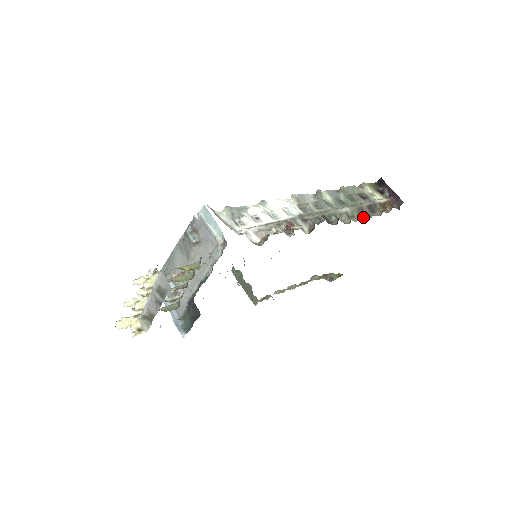
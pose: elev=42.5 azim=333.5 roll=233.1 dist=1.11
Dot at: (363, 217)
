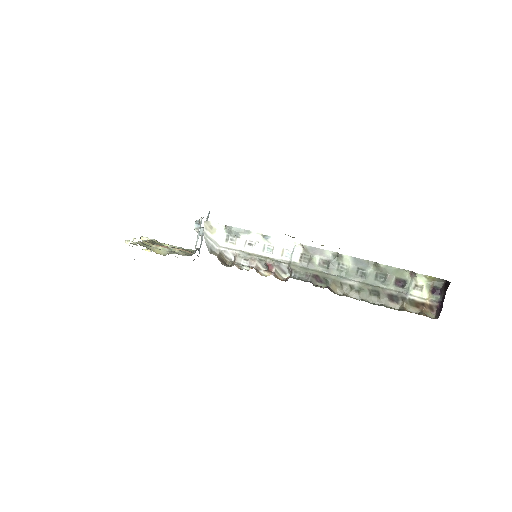
Dot at: (369, 299)
